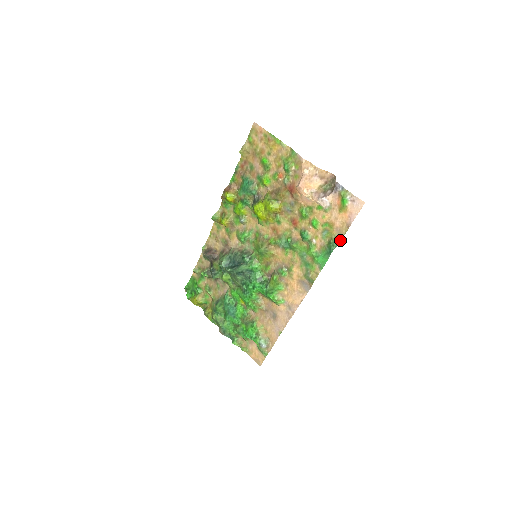
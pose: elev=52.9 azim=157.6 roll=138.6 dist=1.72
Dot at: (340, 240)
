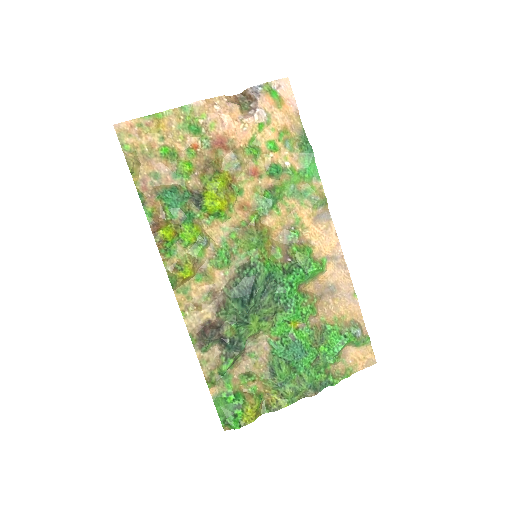
Dot at: (305, 133)
